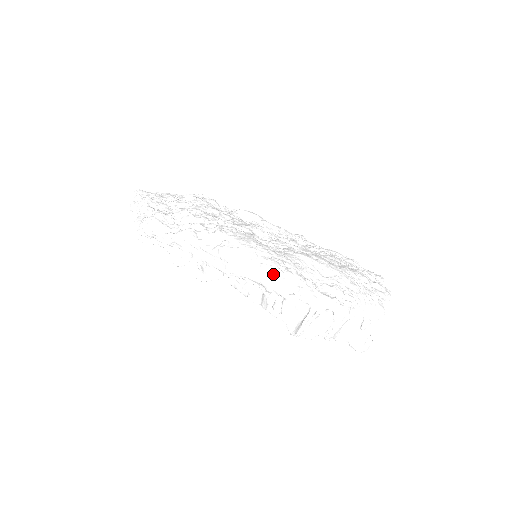
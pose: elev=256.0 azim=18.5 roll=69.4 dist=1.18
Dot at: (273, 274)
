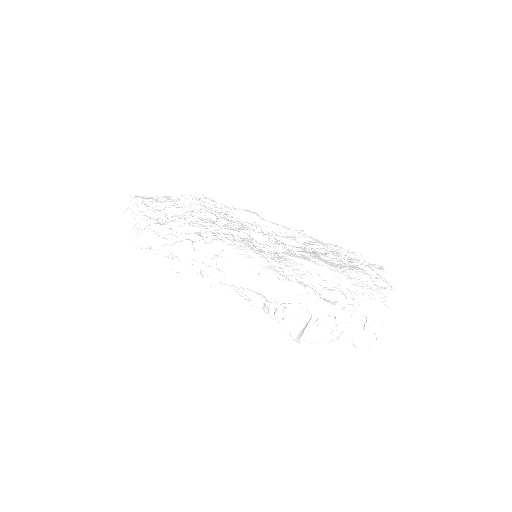
Dot at: (272, 284)
